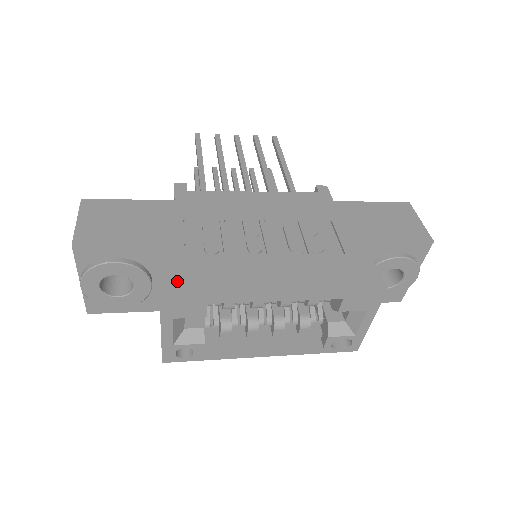
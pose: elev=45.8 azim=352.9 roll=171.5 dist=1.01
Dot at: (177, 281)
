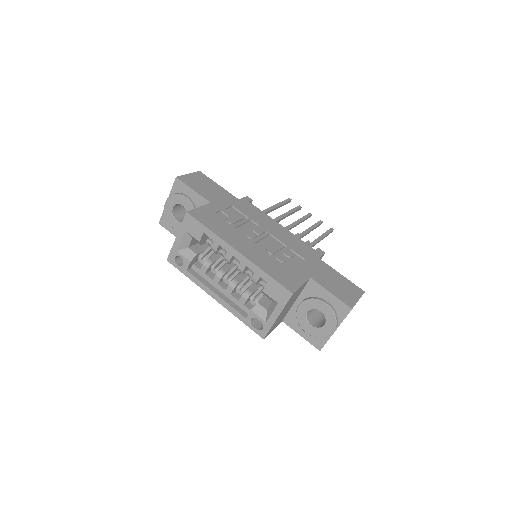
Dot at: (200, 214)
